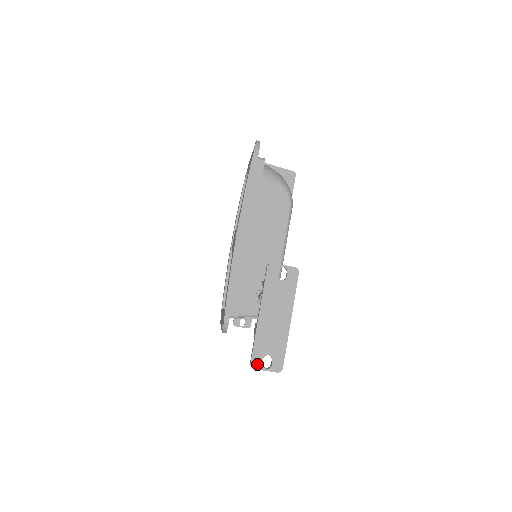
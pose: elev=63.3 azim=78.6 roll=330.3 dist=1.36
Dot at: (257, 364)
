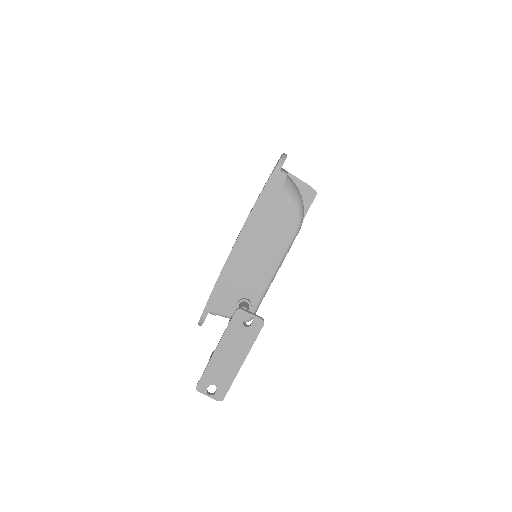
Dot at: (202, 389)
